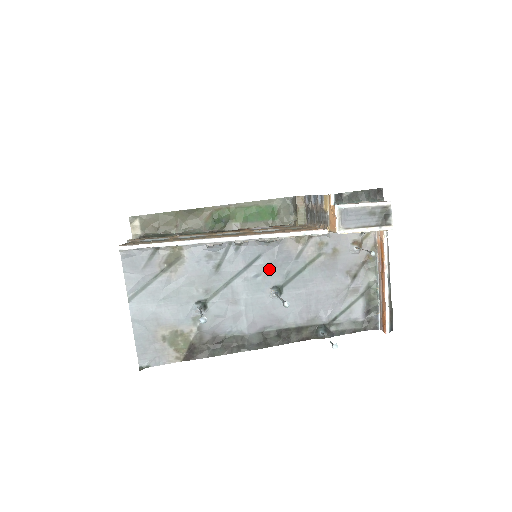
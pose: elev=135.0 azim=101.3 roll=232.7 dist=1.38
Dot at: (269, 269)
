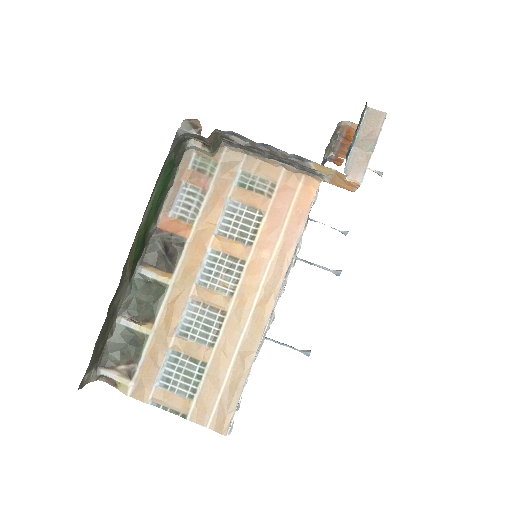
Dot at: occluded
